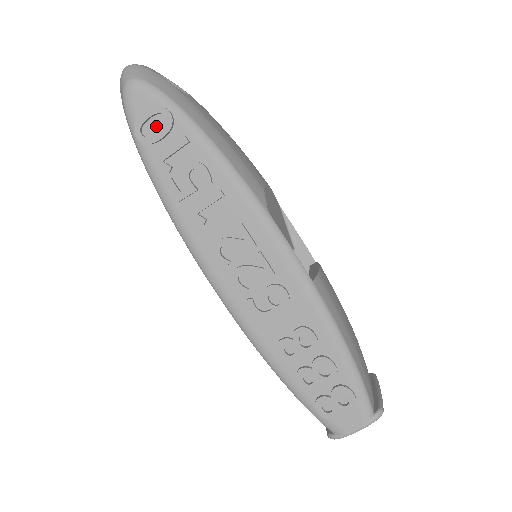
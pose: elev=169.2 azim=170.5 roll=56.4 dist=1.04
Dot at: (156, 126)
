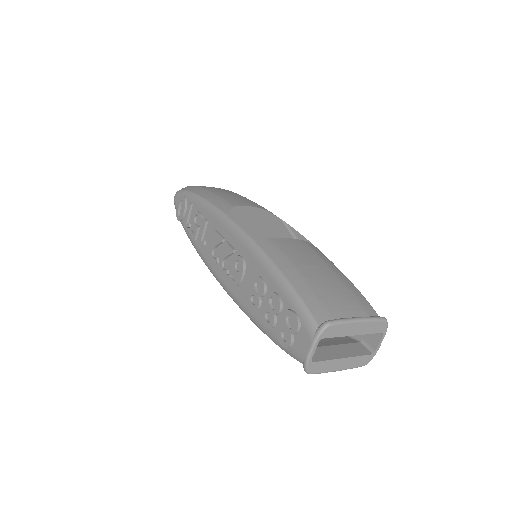
Dot at: occluded
